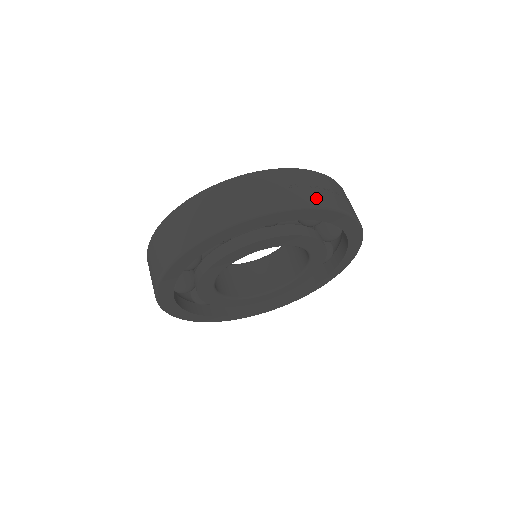
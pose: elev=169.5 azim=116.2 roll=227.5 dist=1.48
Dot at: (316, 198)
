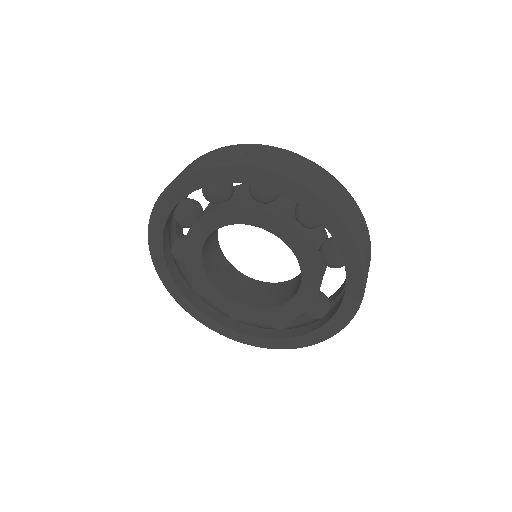
Dot at: (232, 159)
